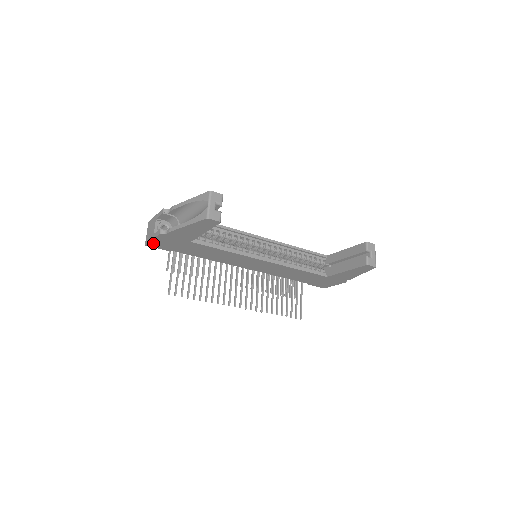
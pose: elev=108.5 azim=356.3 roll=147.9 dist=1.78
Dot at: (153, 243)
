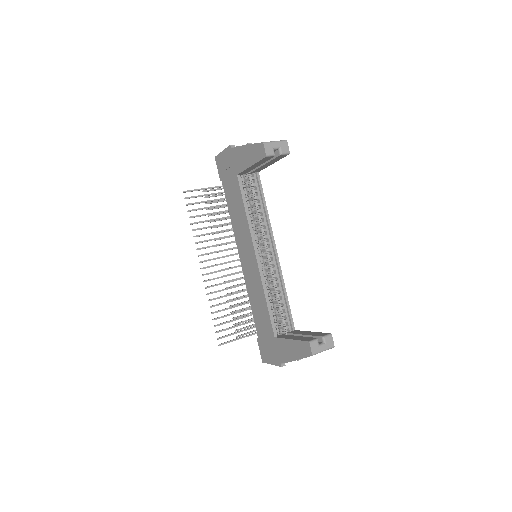
Dot at: (220, 158)
